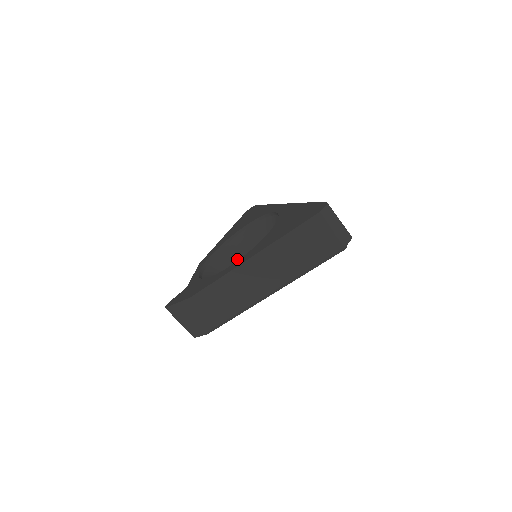
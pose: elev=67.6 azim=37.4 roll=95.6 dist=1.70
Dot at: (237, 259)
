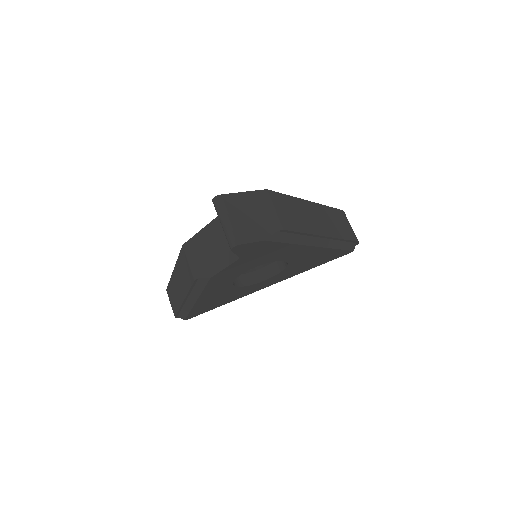
Dot at: occluded
